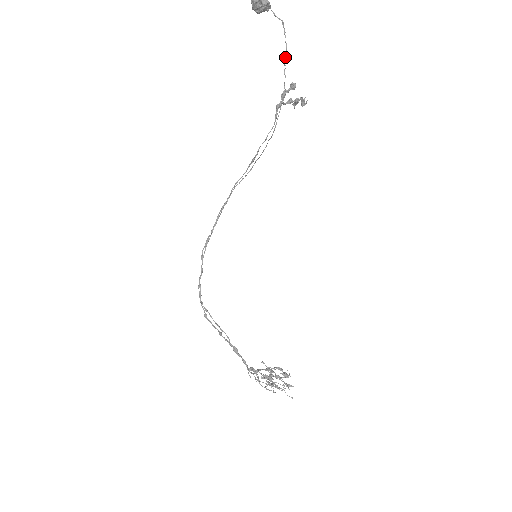
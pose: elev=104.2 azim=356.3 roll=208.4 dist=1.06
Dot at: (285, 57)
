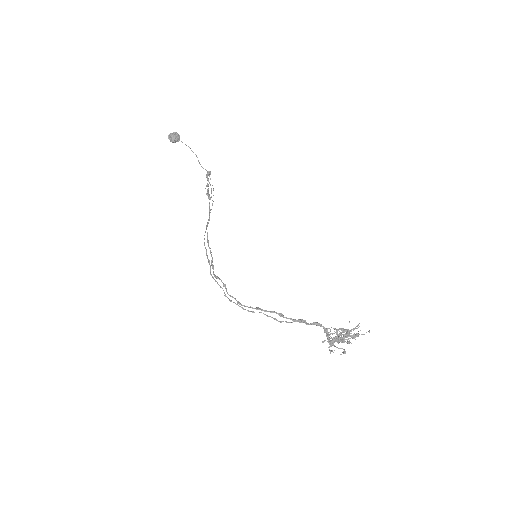
Dot at: (198, 160)
